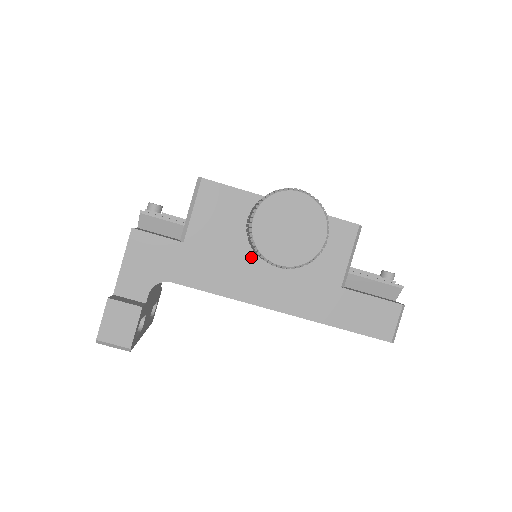
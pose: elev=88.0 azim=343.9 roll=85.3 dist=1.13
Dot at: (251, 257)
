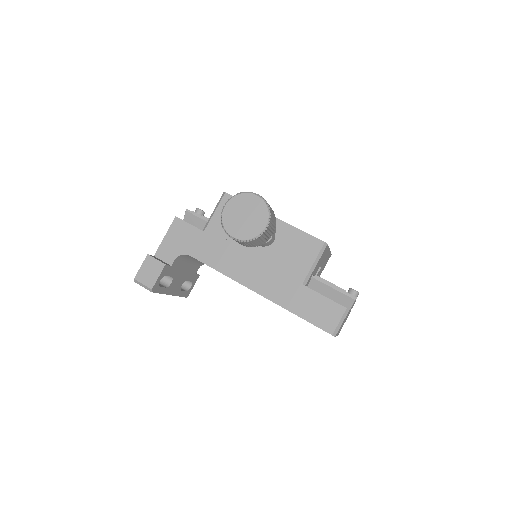
Dot at: (244, 250)
